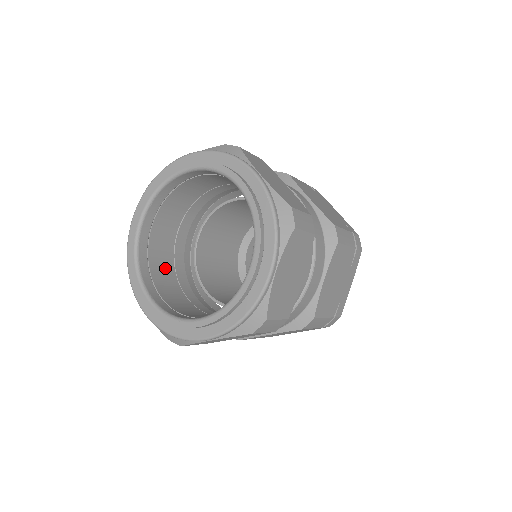
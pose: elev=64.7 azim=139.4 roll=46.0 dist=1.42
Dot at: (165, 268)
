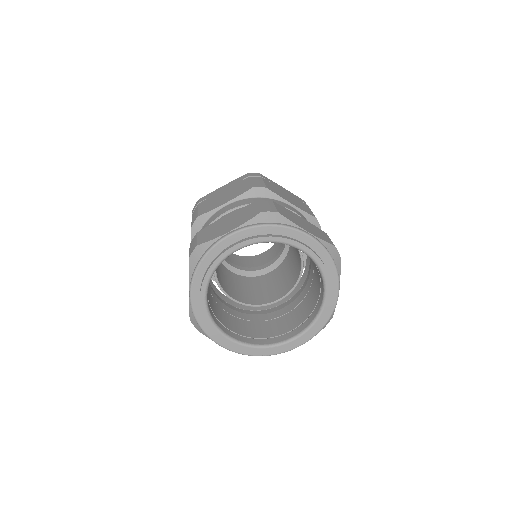
Dot at: (217, 309)
